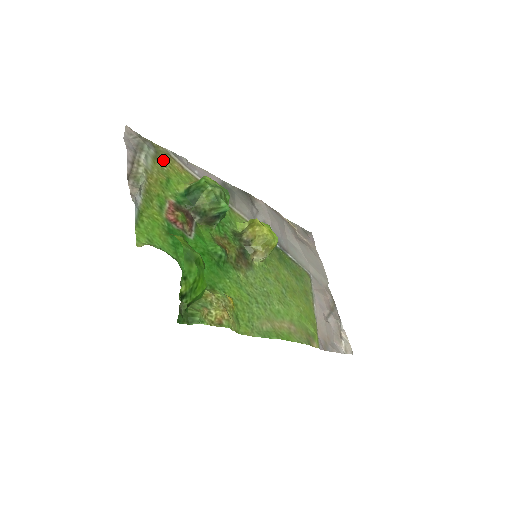
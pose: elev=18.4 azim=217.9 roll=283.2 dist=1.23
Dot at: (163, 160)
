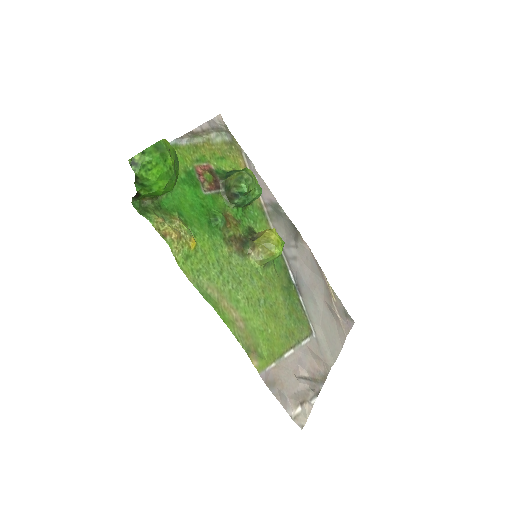
Dot at: (232, 149)
